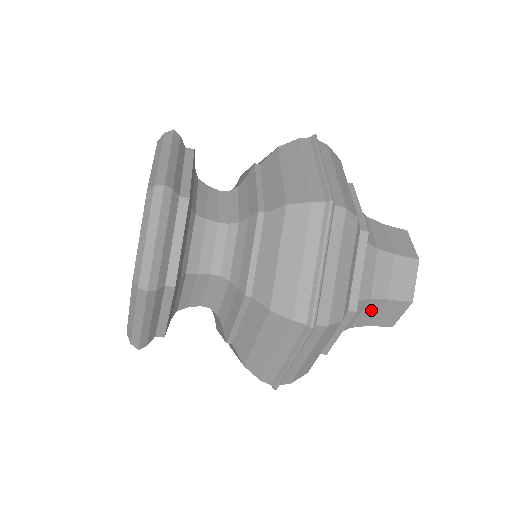
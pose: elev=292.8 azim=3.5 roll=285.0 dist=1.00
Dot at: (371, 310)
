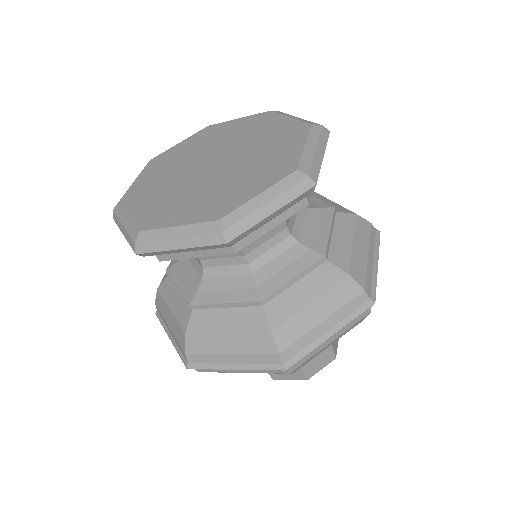
Dot at: occluded
